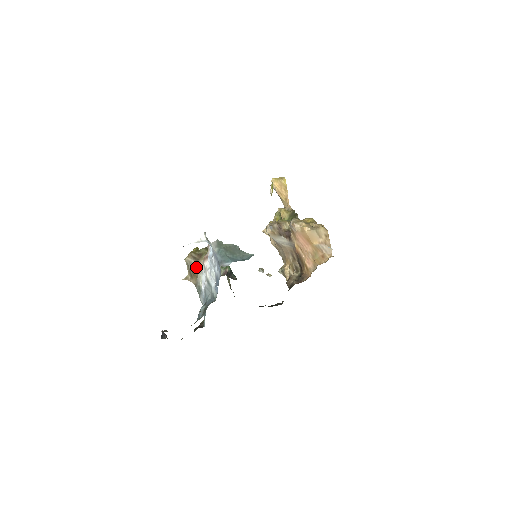
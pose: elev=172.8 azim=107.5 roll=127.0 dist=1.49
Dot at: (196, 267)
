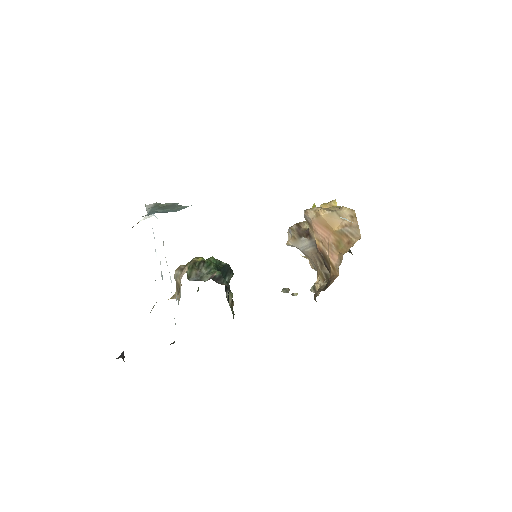
Dot at: (180, 277)
